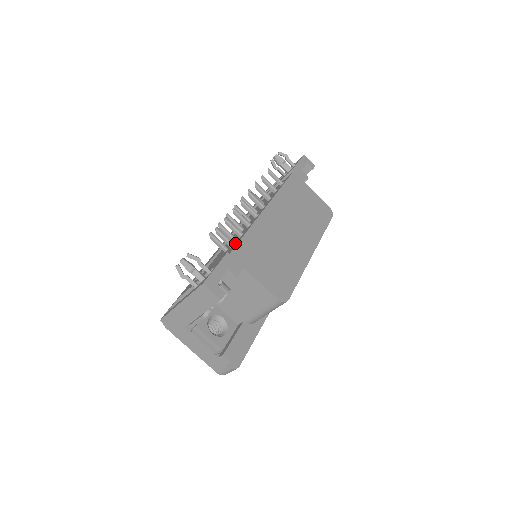
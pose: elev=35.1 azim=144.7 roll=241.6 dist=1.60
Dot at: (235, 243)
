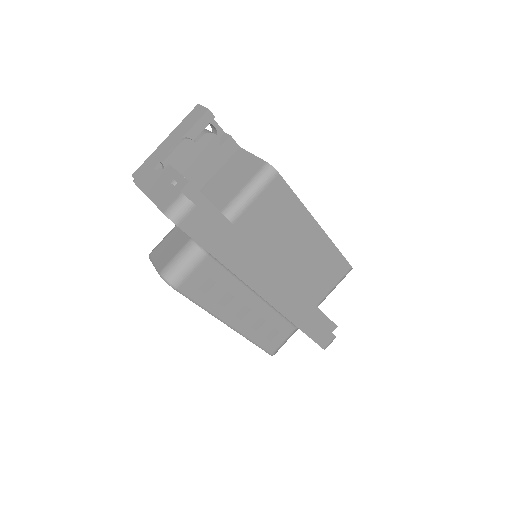
Dot at: occluded
